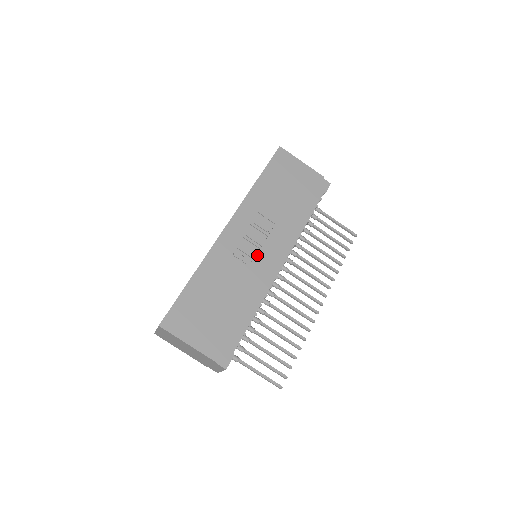
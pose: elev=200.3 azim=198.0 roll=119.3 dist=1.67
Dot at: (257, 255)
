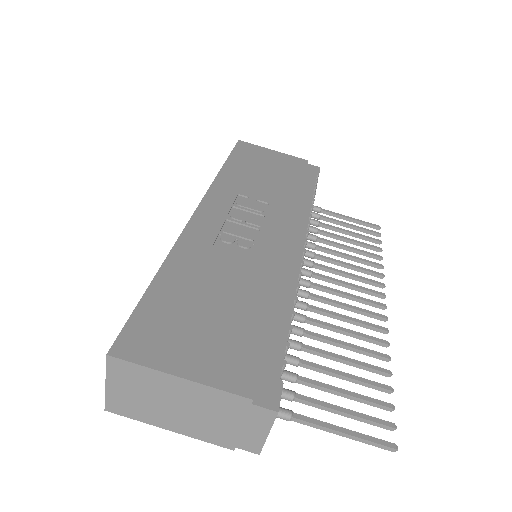
Dot at: (258, 236)
